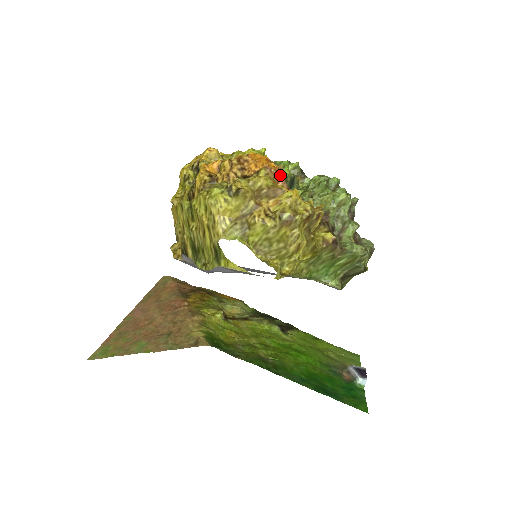
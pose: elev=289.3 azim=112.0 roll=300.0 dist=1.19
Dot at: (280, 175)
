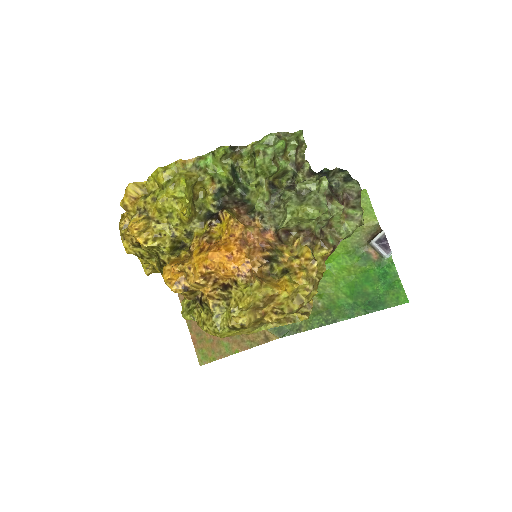
Dot at: (248, 250)
